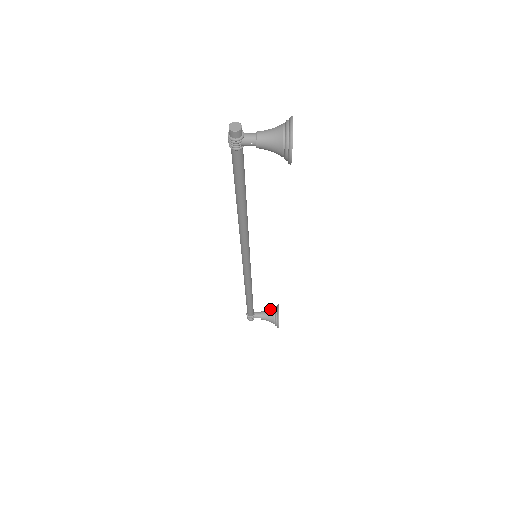
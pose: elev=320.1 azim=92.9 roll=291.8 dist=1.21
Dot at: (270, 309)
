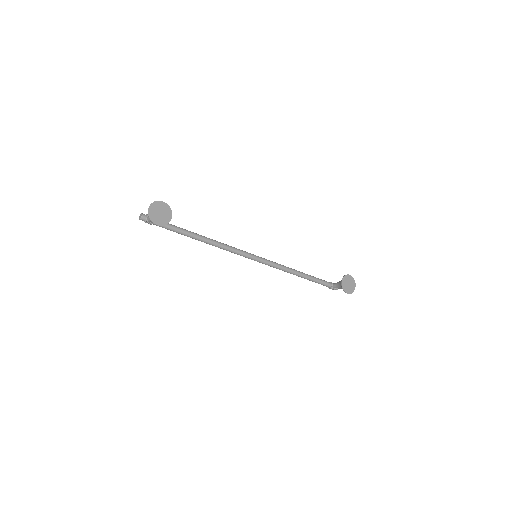
Dot at: occluded
